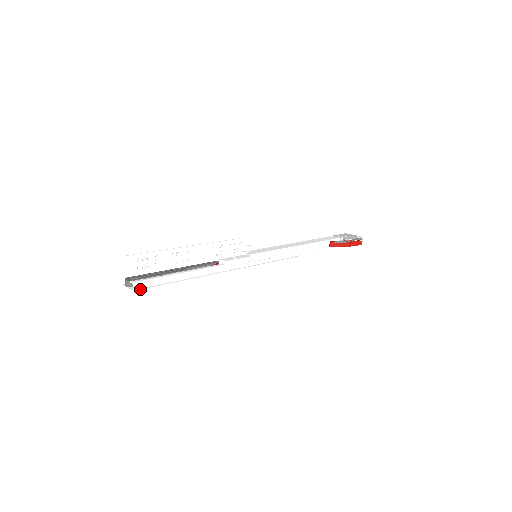
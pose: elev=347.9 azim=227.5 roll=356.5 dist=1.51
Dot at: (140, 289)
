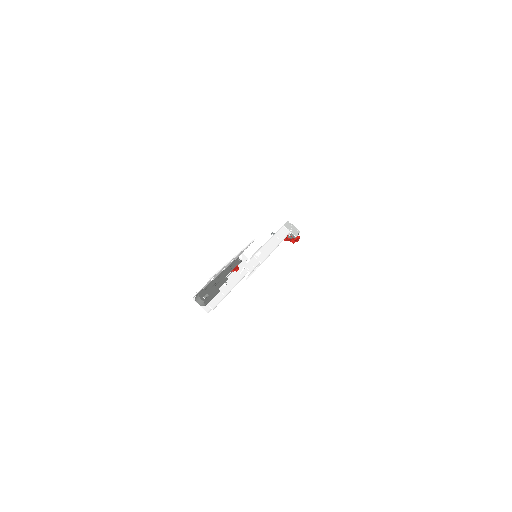
Dot at: (210, 310)
